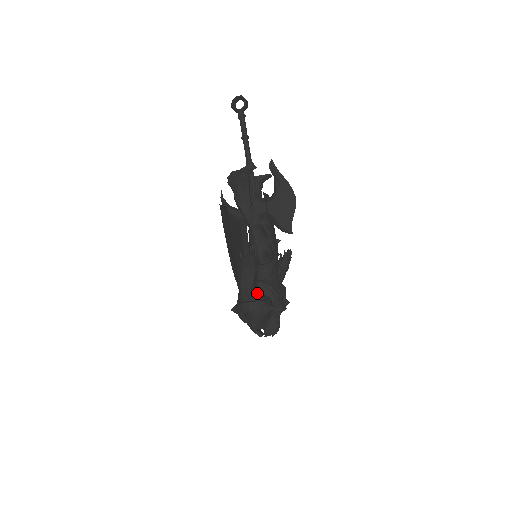
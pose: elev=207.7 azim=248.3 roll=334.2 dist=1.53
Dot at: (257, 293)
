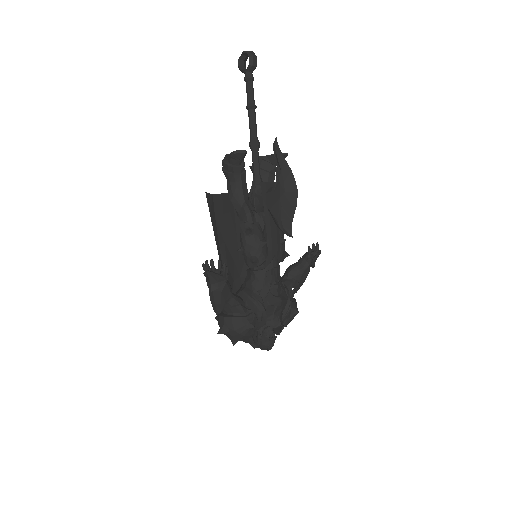
Dot at: (234, 307)
